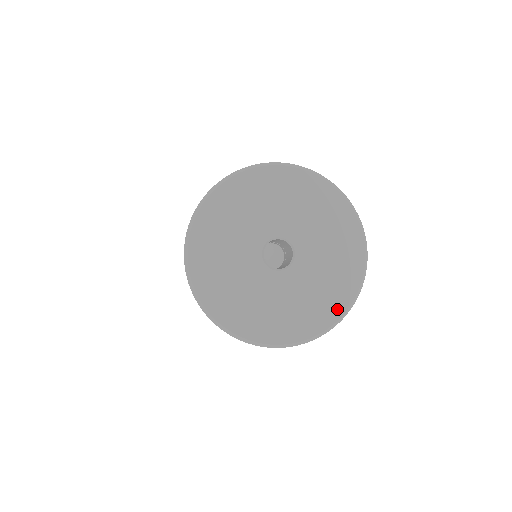
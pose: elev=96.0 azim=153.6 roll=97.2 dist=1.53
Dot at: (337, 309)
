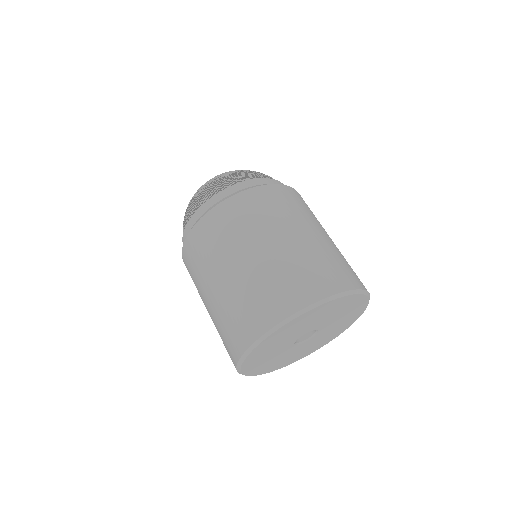
Dot at: (313, 351)
